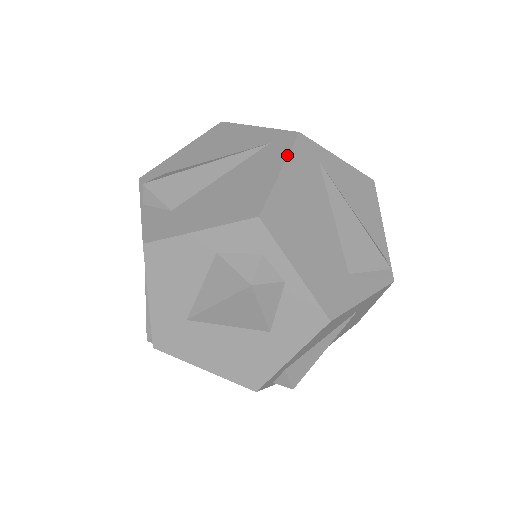
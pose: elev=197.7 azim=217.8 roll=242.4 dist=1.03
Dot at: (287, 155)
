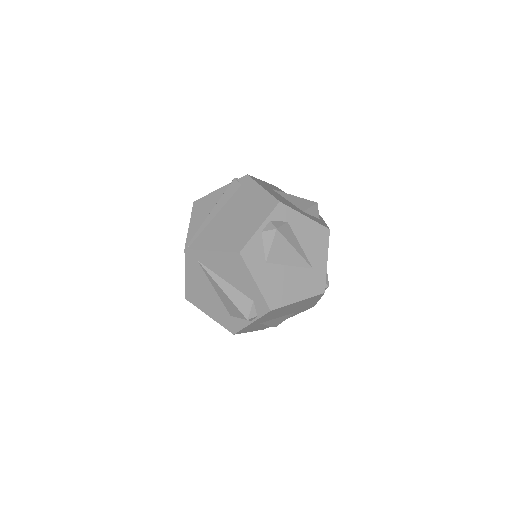
Dot at: occluded
